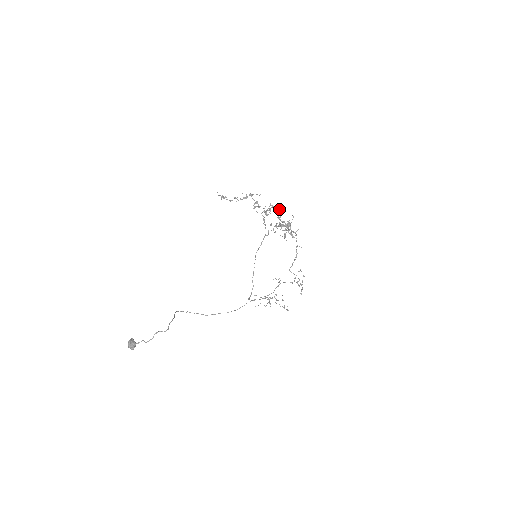
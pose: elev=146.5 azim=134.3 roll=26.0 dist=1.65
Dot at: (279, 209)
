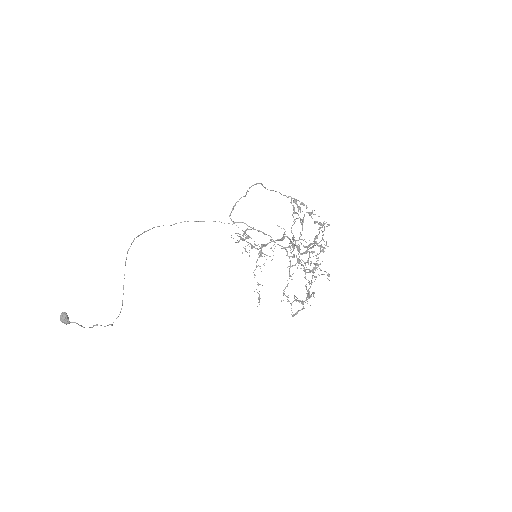
Dot at: (317, 265)
